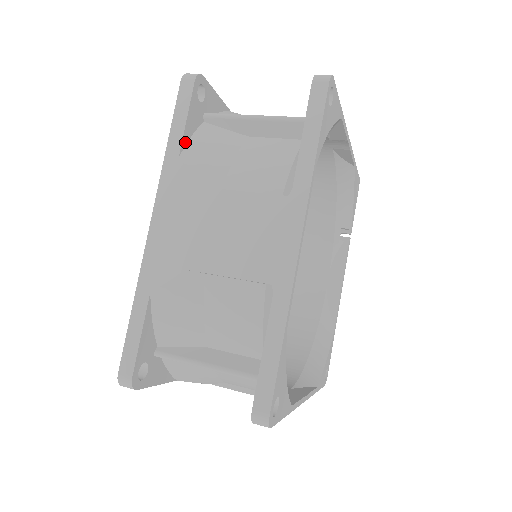
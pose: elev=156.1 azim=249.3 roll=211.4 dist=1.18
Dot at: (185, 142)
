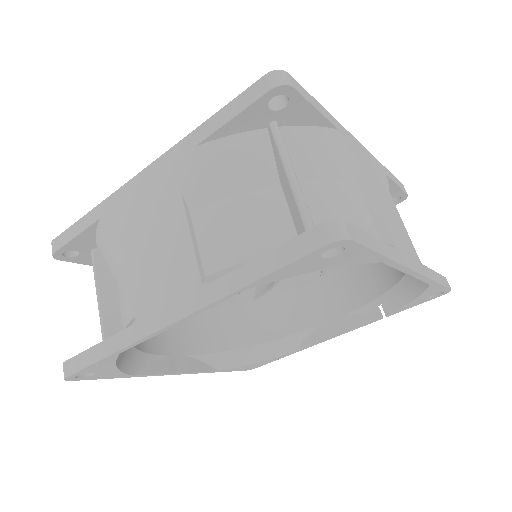
Dot at: (217, 137)
